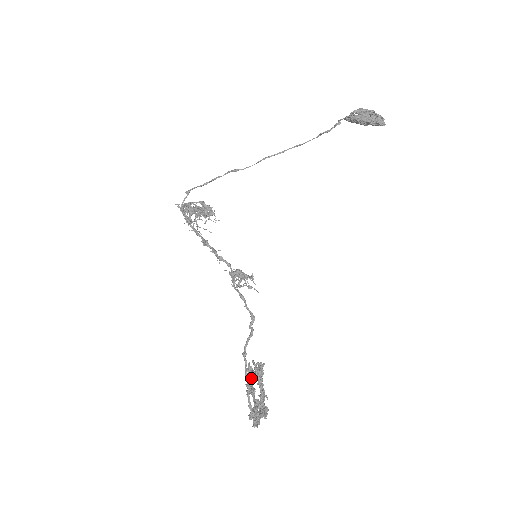
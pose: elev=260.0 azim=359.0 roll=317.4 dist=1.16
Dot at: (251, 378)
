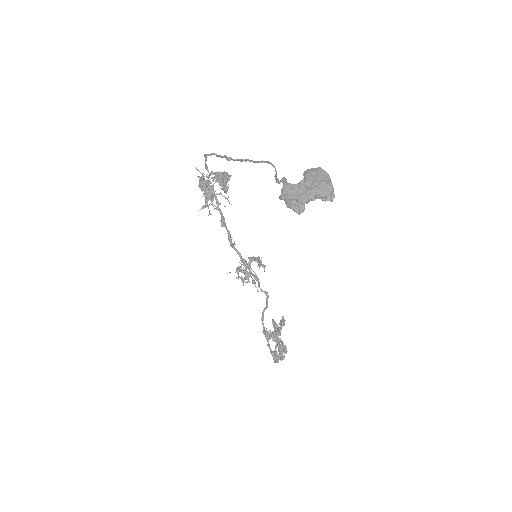
Dot at: (267, 338)
